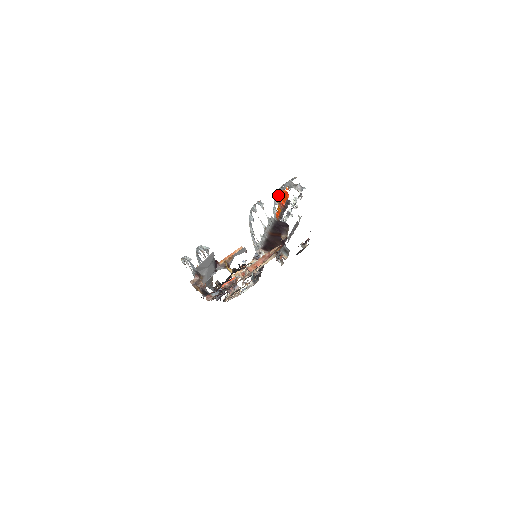
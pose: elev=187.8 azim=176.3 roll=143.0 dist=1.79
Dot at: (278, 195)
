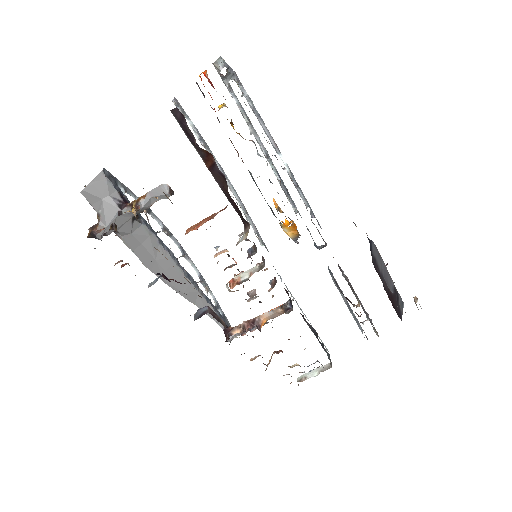
Dot at: occluded
